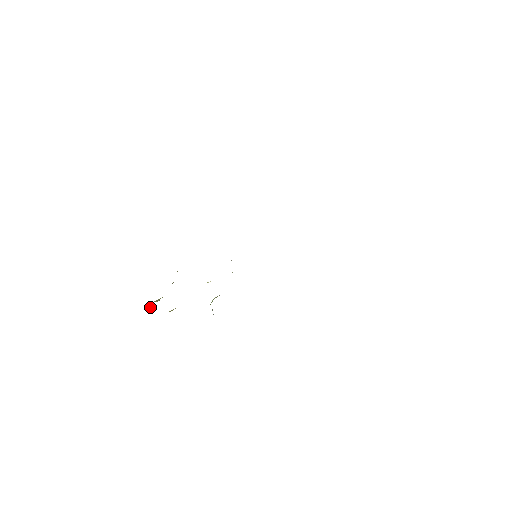
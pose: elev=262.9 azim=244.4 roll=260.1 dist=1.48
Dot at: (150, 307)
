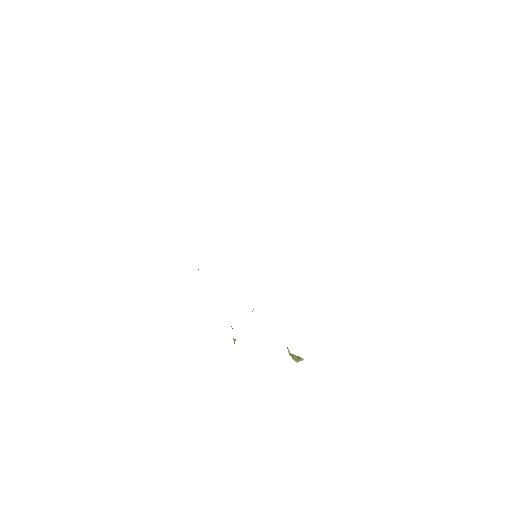
Dot at: (235, 340)
